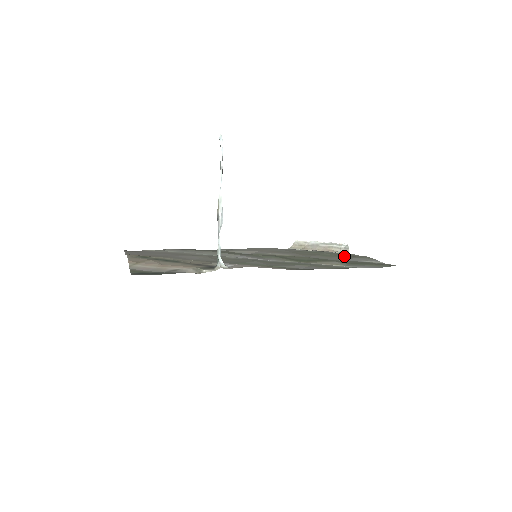
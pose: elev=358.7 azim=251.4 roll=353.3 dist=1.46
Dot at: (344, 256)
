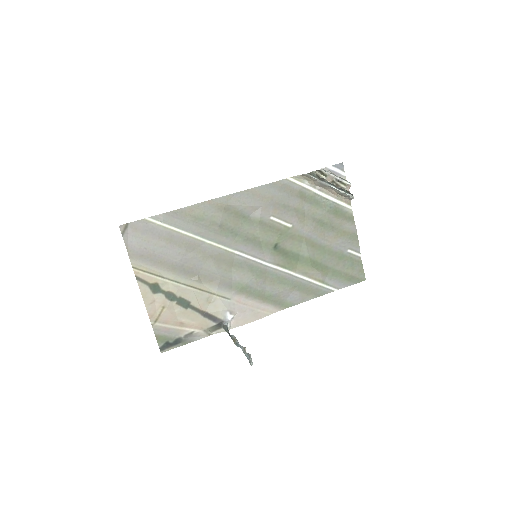
Dot at: (338, 227)
